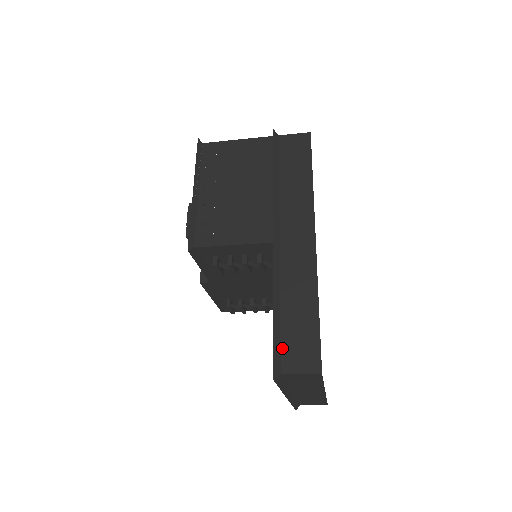
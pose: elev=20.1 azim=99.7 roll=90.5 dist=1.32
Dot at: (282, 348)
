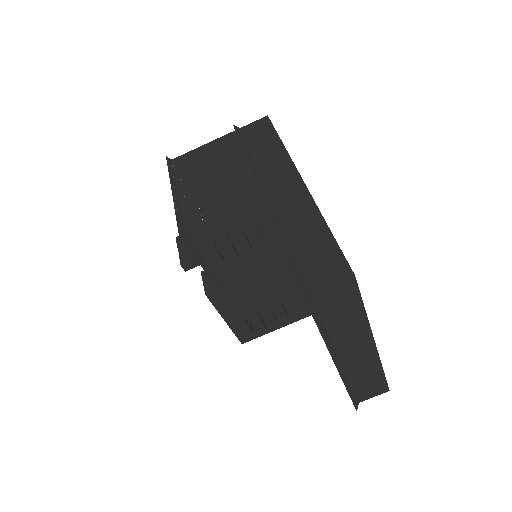
Dot at: (303, 272)
